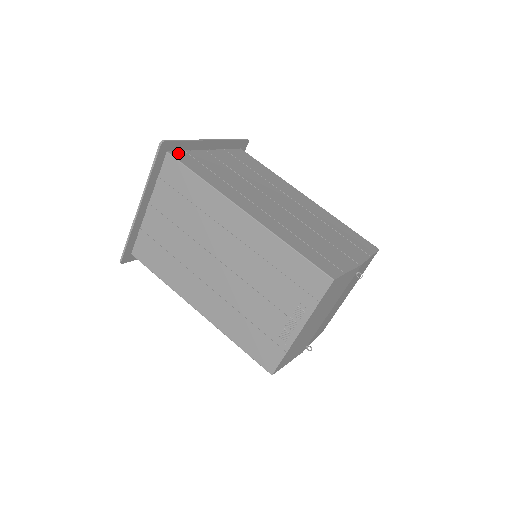
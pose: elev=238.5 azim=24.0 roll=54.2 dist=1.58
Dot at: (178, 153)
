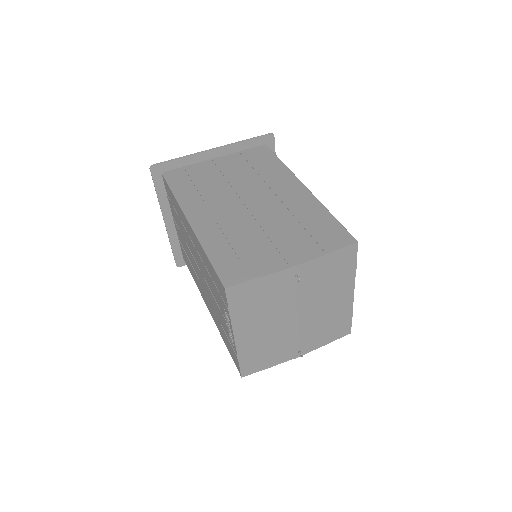
Dot at: (173, 171)
